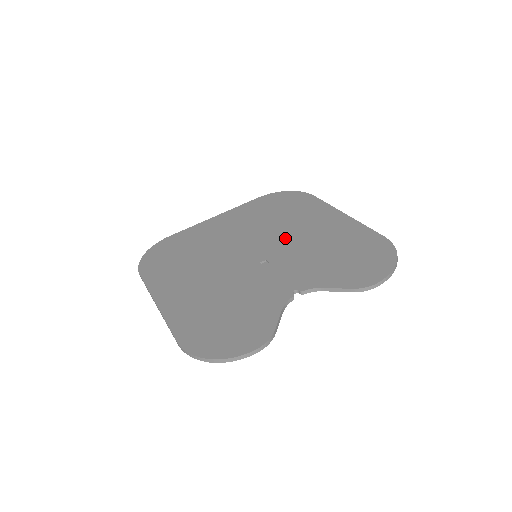
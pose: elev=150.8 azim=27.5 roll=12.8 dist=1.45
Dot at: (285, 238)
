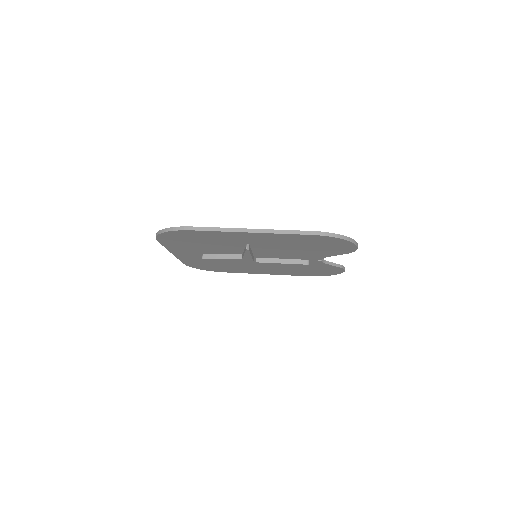
Dot at: occluded
